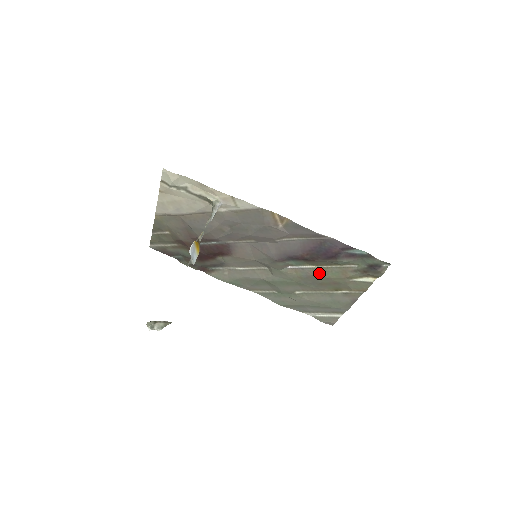
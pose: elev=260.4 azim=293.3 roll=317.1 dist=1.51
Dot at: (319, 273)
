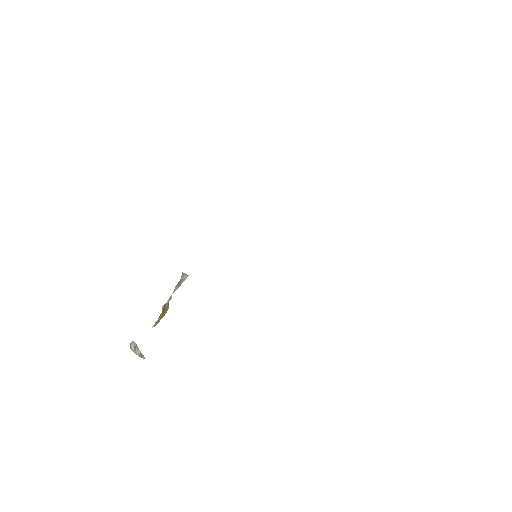
Dot at: occluded
